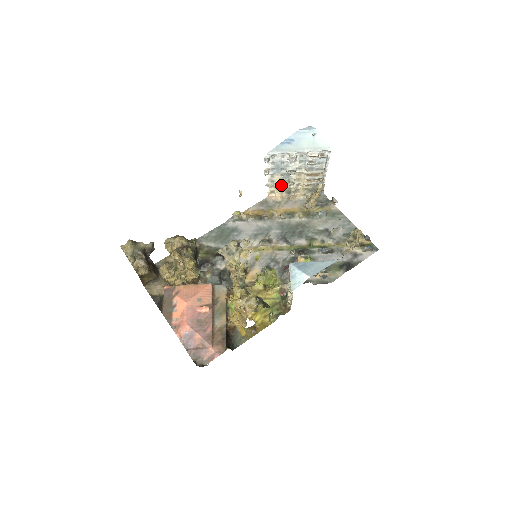
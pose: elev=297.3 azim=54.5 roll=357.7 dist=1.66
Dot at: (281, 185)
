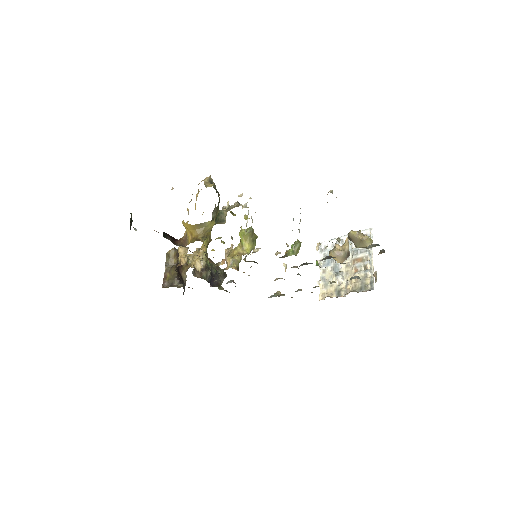
Dot at: (332, 284)
